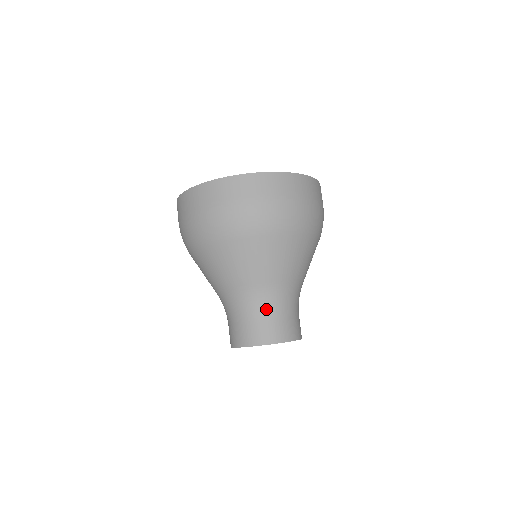
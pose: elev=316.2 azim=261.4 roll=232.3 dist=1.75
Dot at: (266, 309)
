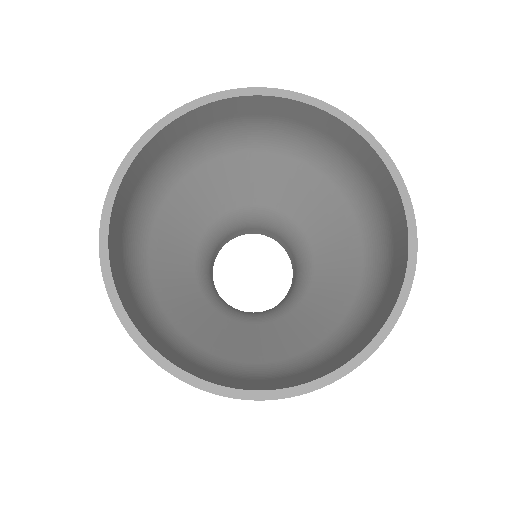
Dot at: occluded
